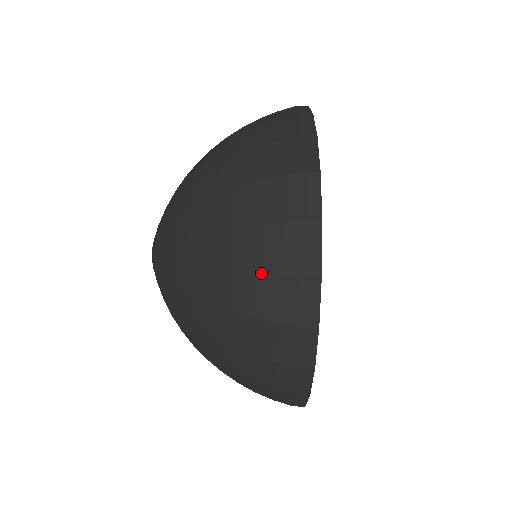
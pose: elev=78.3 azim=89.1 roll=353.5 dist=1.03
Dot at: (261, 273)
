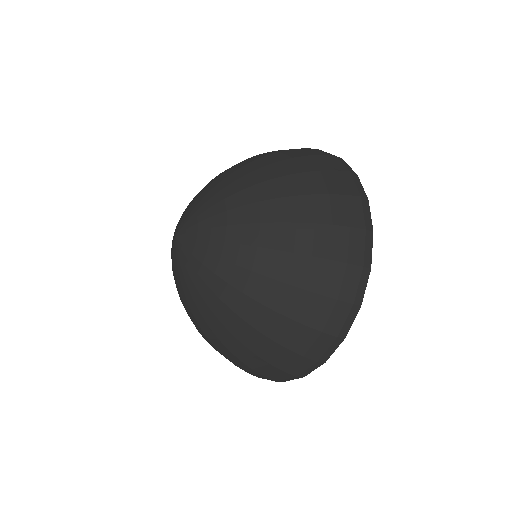
Dot at: (272, 365)
